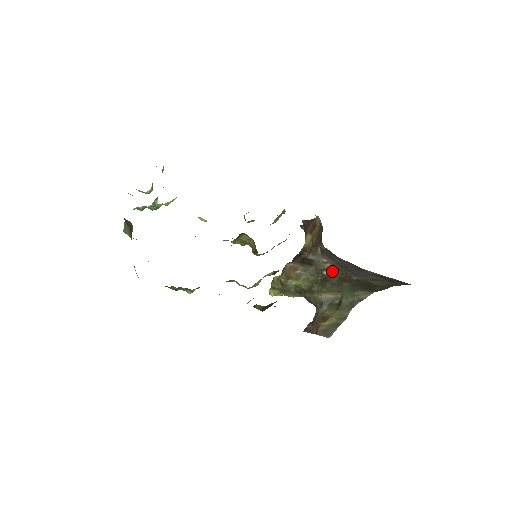
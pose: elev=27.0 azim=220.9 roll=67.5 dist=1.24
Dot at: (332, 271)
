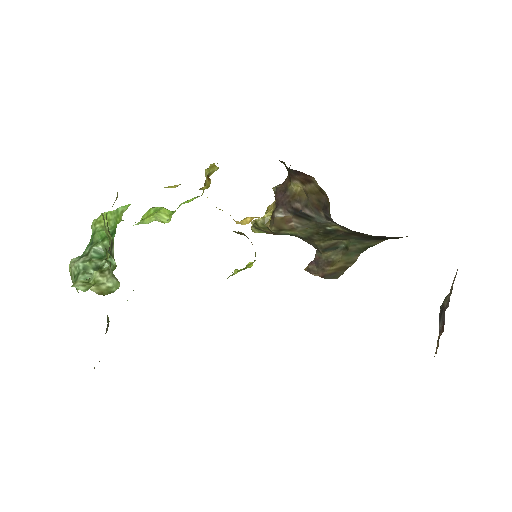
Dot at: (338, 228)
